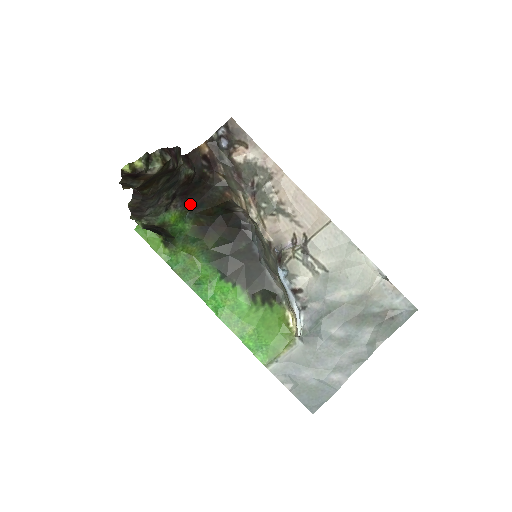
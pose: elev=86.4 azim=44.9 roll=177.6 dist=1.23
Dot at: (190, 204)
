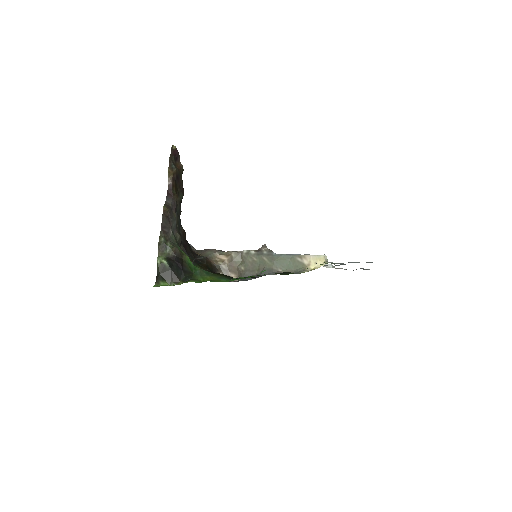
Dot at: (190, 258)
